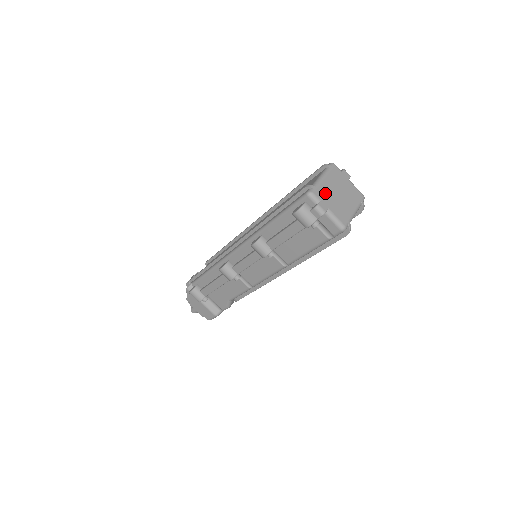
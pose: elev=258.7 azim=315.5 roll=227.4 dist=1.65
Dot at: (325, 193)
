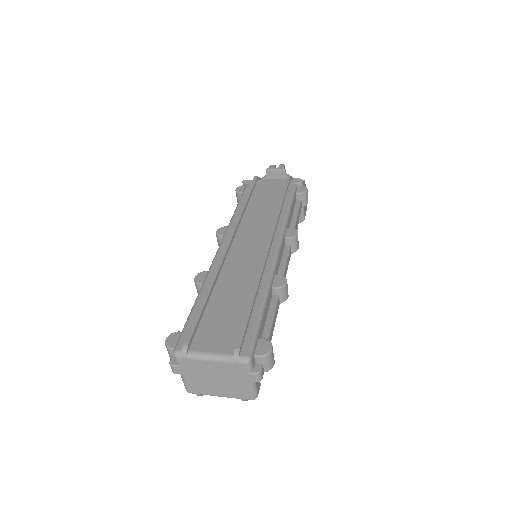
Dot at: (194, 367)
